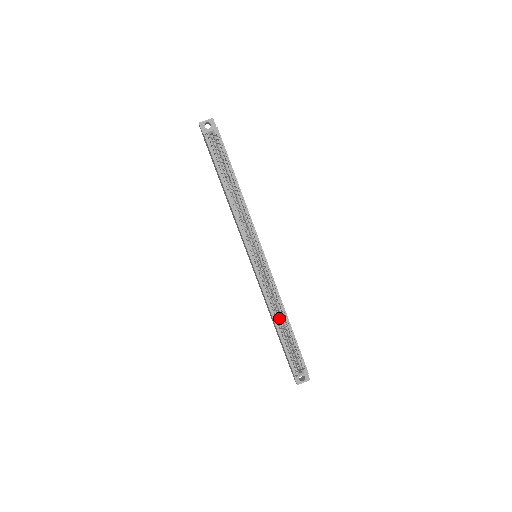
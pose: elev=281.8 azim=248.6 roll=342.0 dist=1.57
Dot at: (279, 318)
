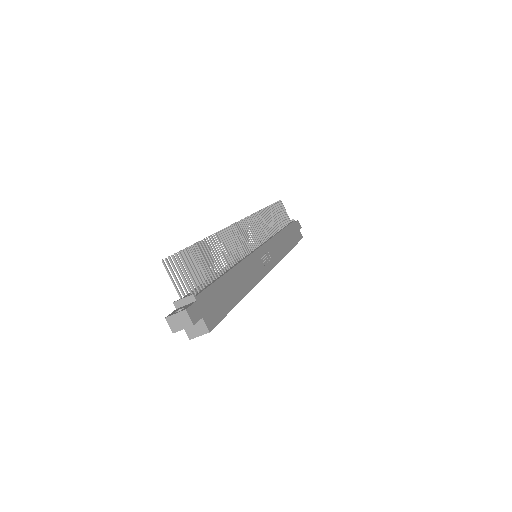
Dot at: occluded
